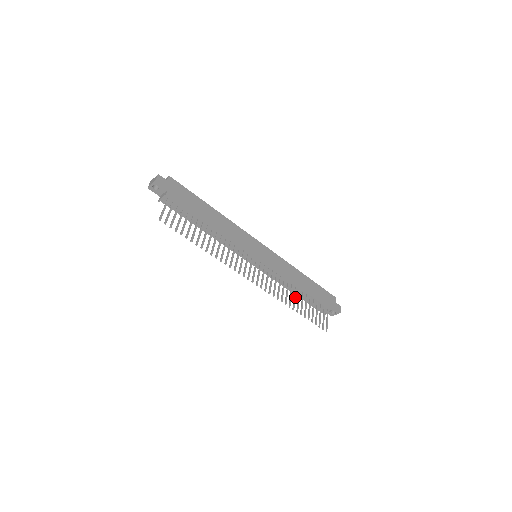
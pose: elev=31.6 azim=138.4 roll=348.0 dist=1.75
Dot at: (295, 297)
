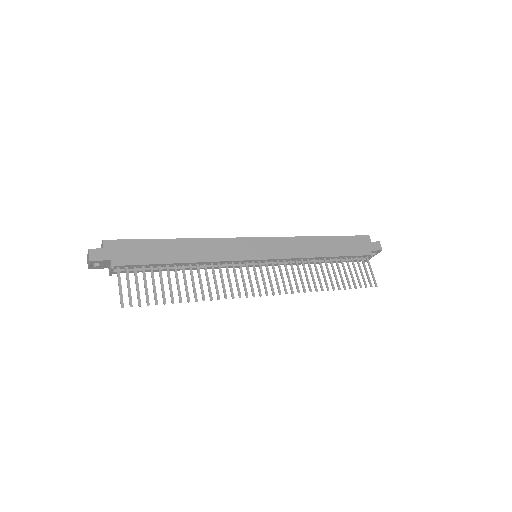
Dot at: (323, 273)
